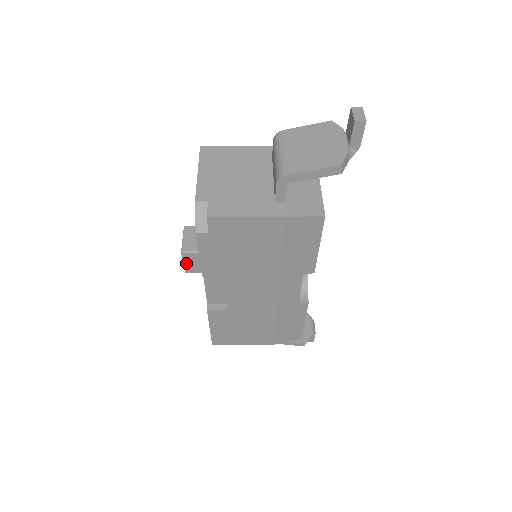
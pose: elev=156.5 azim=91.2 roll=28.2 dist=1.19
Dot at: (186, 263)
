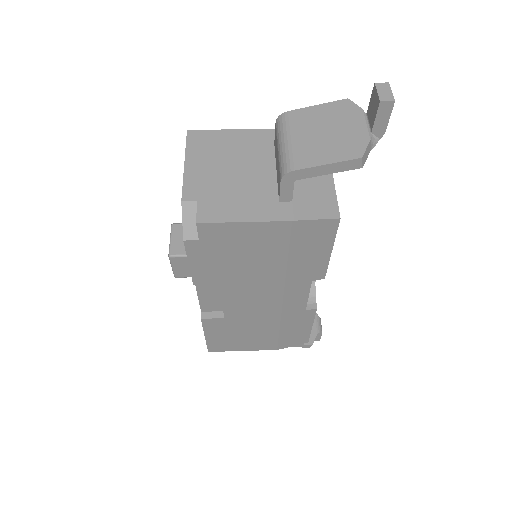
Dot at: (175, 267)
